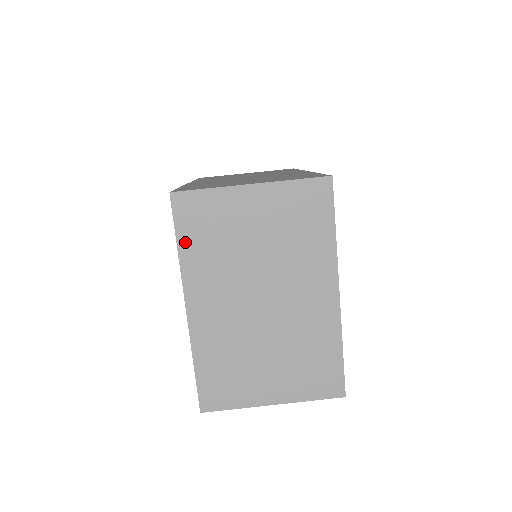
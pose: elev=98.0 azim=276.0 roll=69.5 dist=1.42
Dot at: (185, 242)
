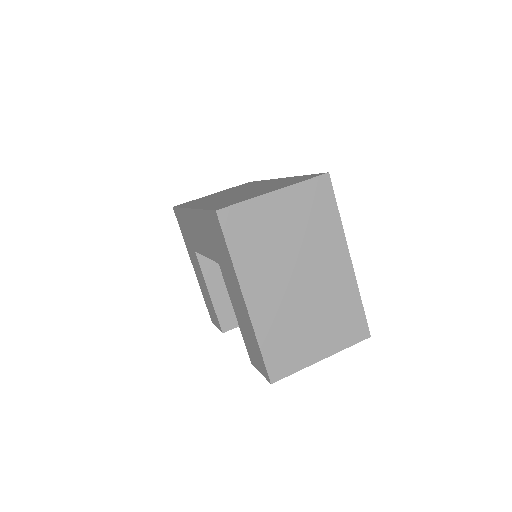
Dot at: (234, 247)
